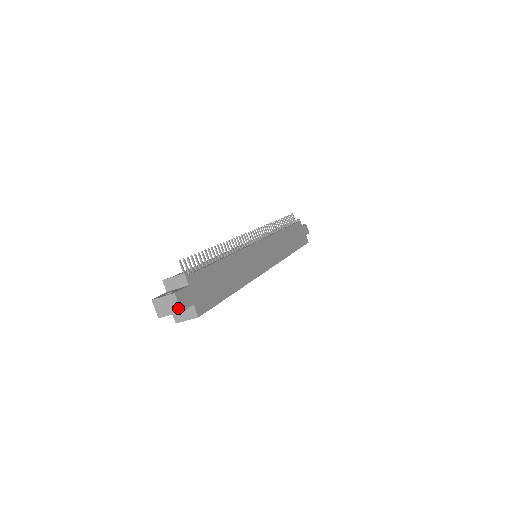
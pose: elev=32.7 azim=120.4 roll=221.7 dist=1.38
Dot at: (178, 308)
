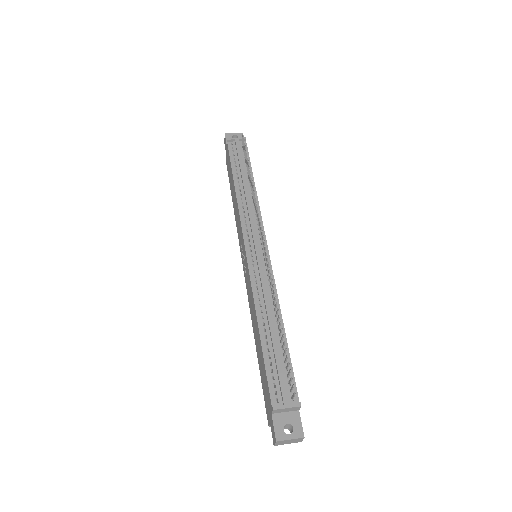
Dot at: (300, 441)
